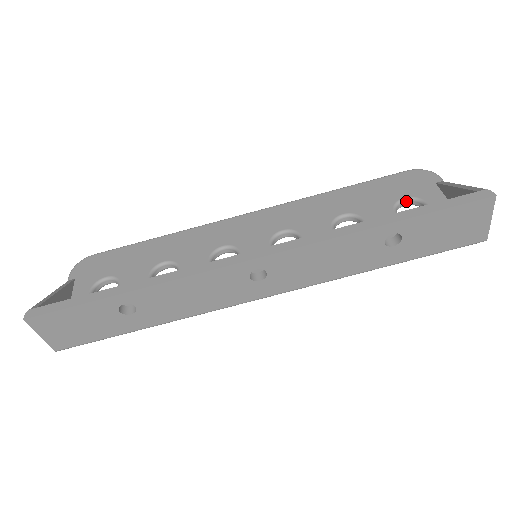
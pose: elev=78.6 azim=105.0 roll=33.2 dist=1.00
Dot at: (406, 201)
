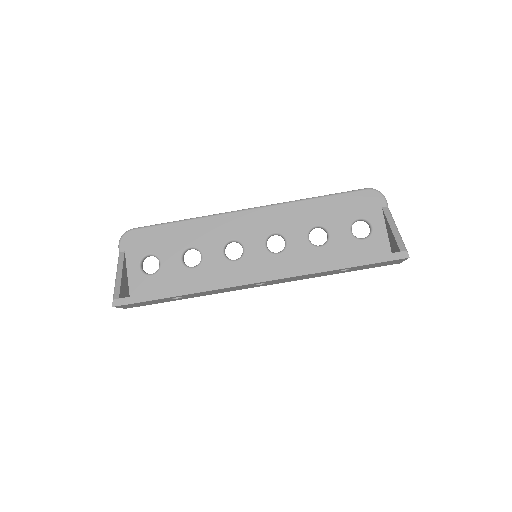
Dot at: (360, 220)
